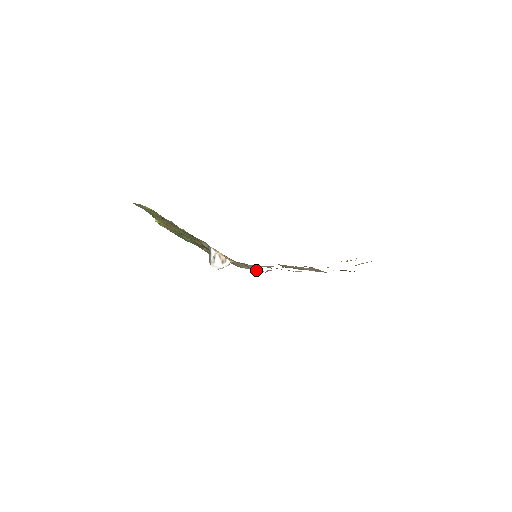
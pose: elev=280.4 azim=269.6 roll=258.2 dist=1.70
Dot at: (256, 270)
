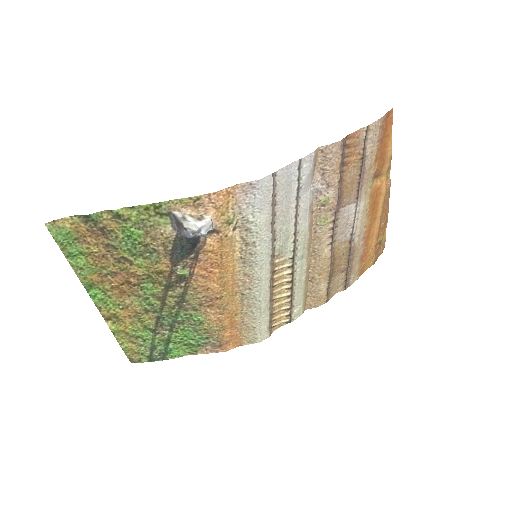
Dot at: (258, 235)
